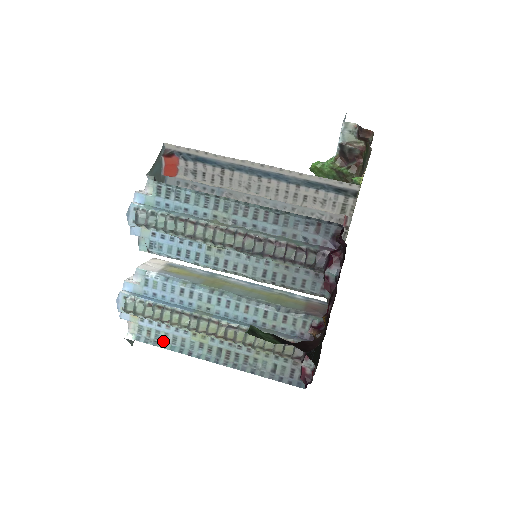
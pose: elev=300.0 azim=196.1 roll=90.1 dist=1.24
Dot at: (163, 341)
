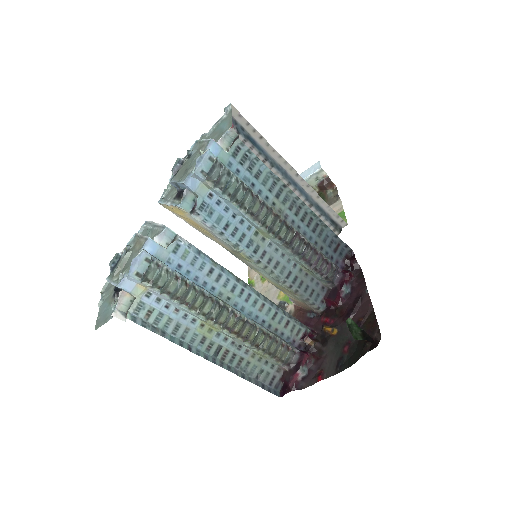
Dot at: (162, 328)
